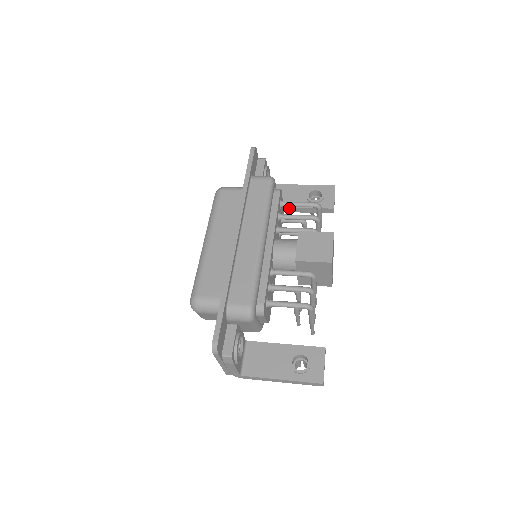
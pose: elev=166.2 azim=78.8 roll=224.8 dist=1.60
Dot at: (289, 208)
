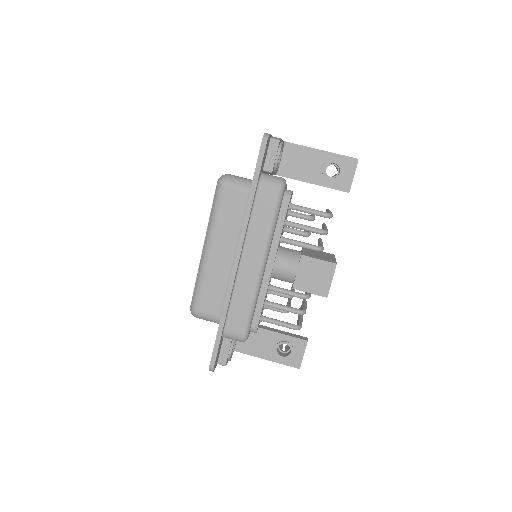
Dot at: occluded
